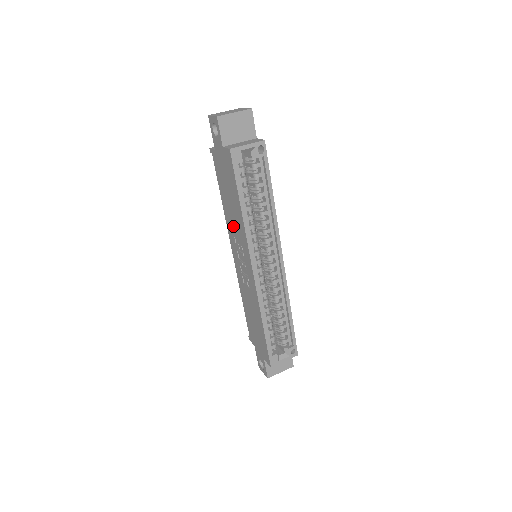
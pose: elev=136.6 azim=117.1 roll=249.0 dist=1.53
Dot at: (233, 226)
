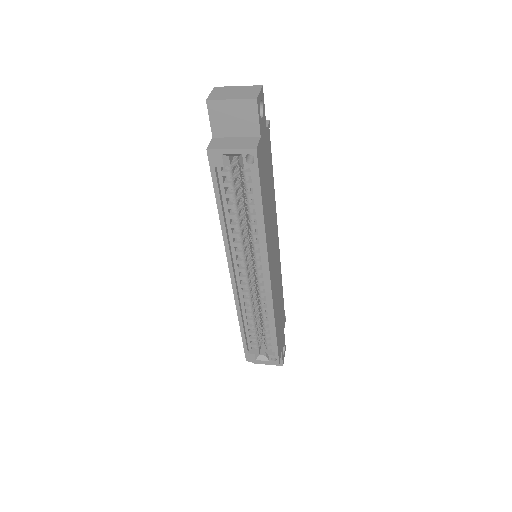
Dot at: occluded
